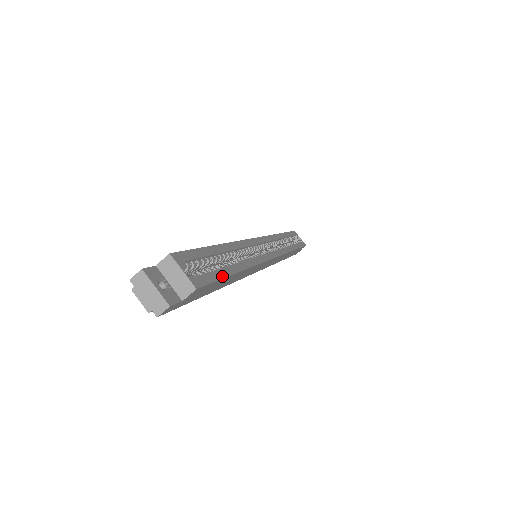
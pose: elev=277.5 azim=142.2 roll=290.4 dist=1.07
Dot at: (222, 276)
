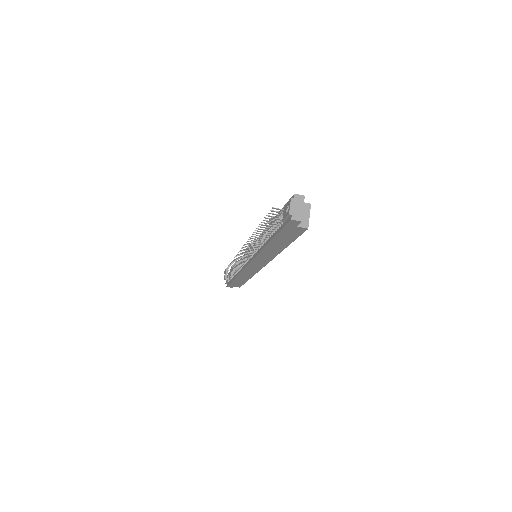
Dot at: (295, 239)
